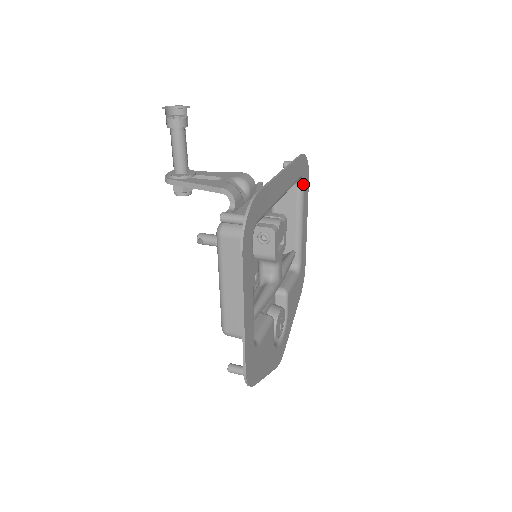
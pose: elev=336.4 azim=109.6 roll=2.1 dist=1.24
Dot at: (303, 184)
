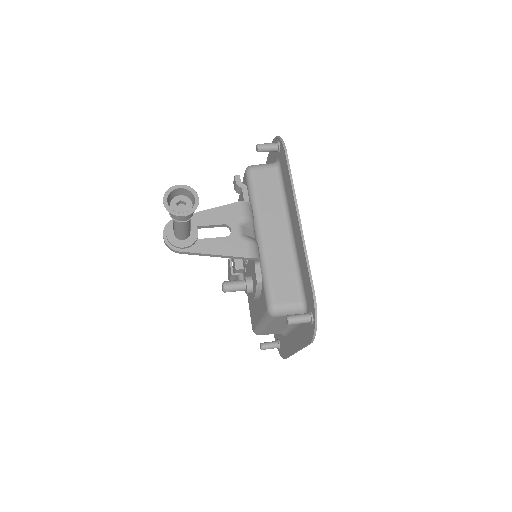
Dot at: occluded
